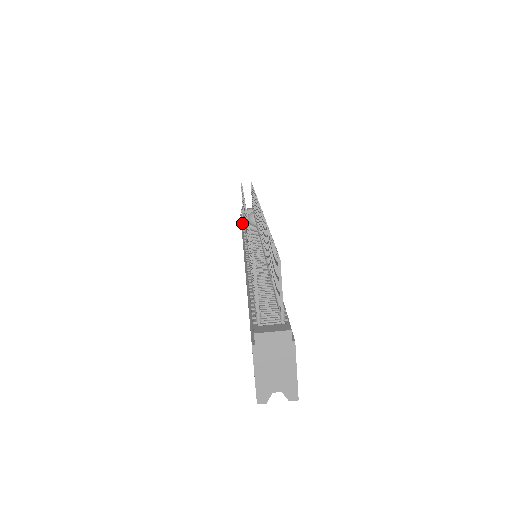
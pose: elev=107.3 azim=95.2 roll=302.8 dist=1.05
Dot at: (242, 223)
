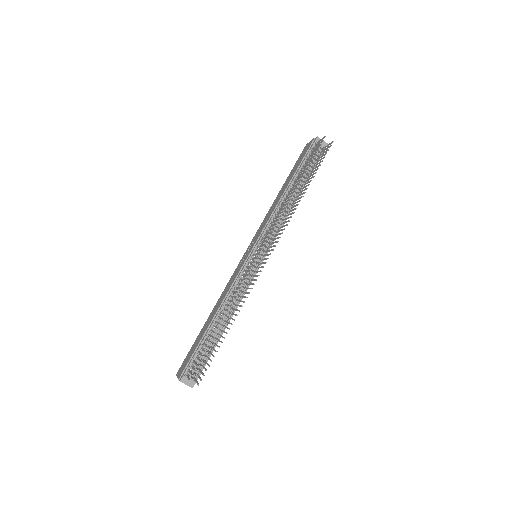
Dot at: (294, 176)
